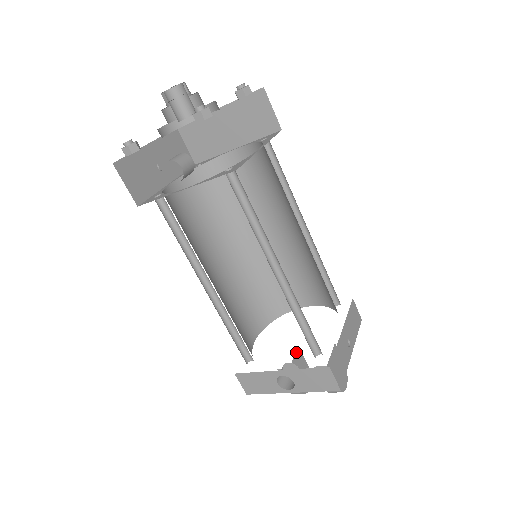
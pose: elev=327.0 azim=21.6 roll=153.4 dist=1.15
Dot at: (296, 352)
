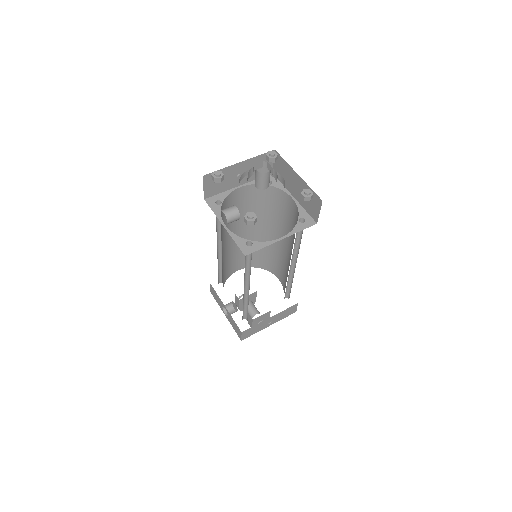
Dot at: (252, 293)
